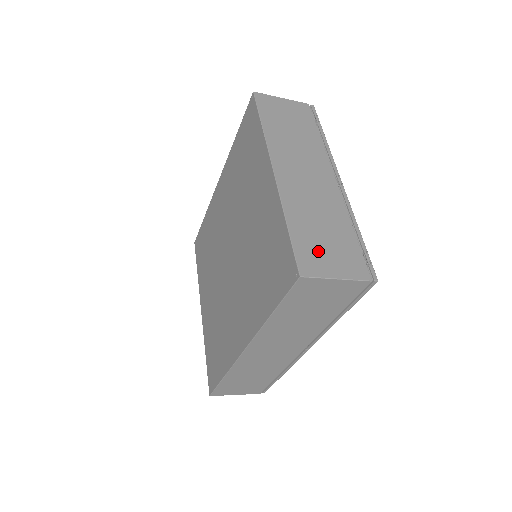
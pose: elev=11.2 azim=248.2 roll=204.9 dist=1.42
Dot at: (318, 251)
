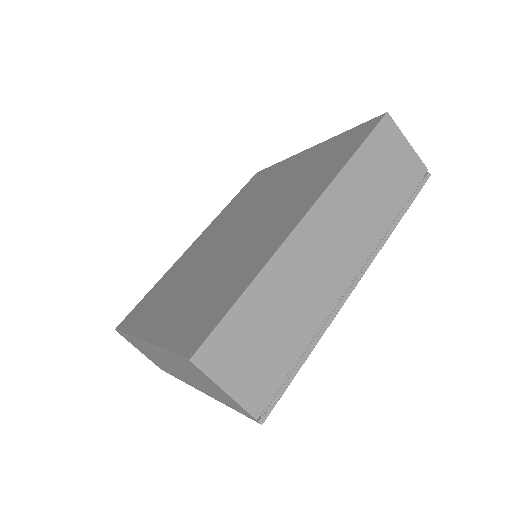
Dot at: occluded
